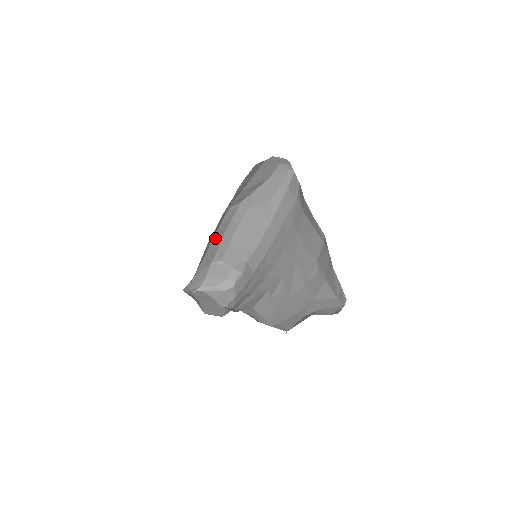
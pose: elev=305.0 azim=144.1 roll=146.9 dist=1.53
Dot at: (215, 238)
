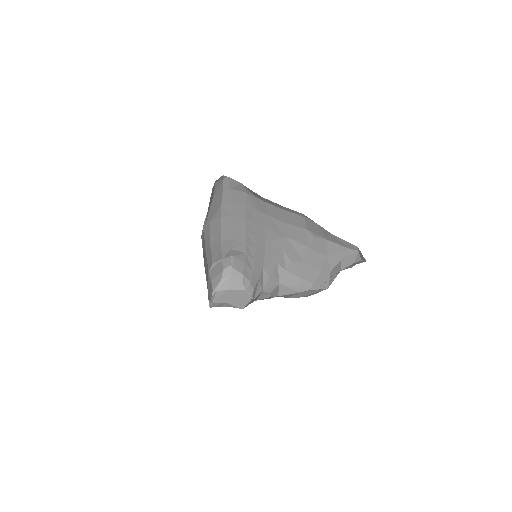
Dot at: (204, 262)
